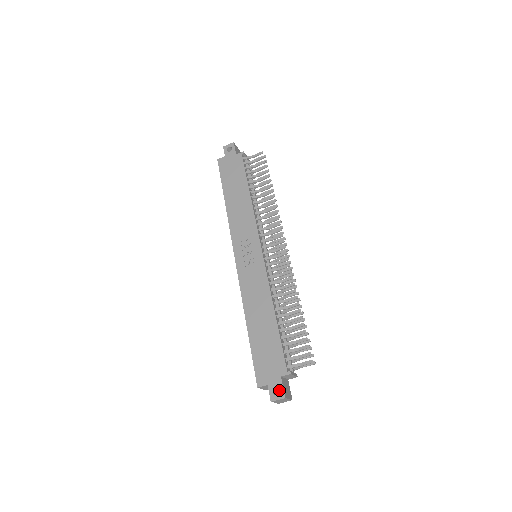
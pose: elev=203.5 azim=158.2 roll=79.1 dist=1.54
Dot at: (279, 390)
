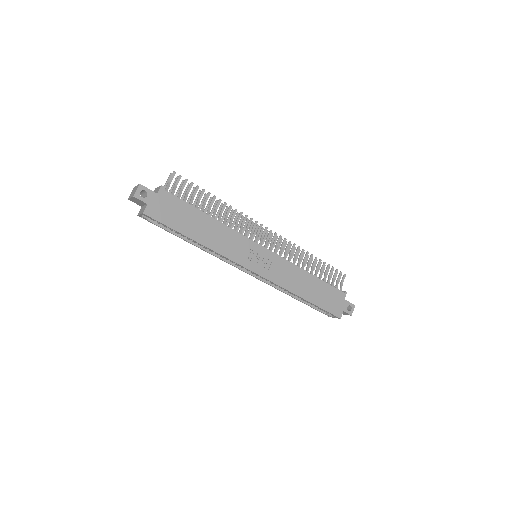
Dot at: occluded
